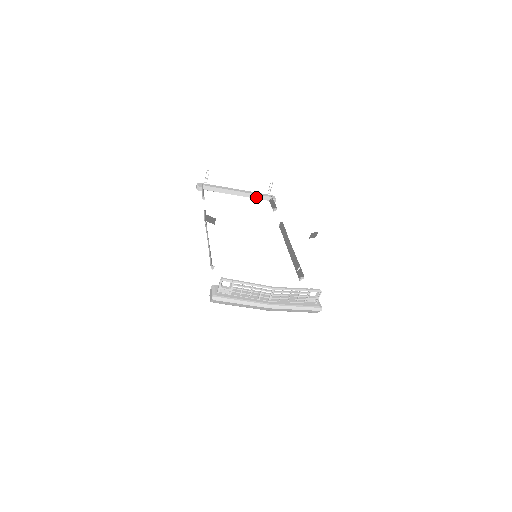
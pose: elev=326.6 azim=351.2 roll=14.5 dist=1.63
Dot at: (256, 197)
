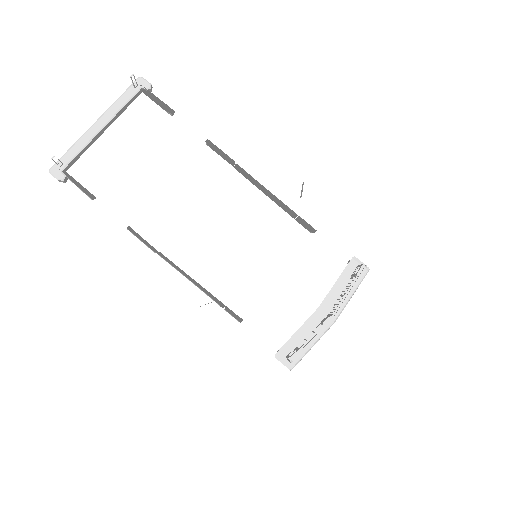
Dot at: (126, 107)
